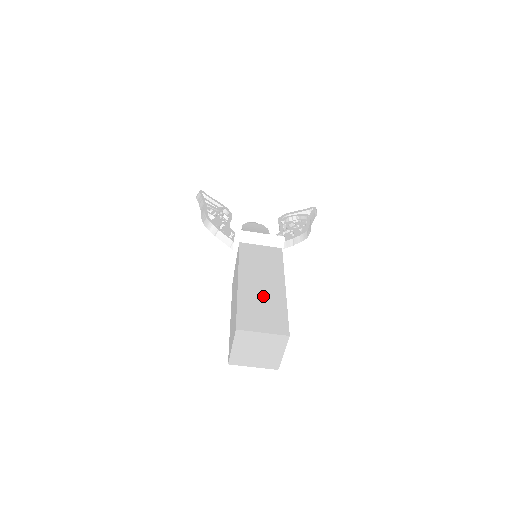
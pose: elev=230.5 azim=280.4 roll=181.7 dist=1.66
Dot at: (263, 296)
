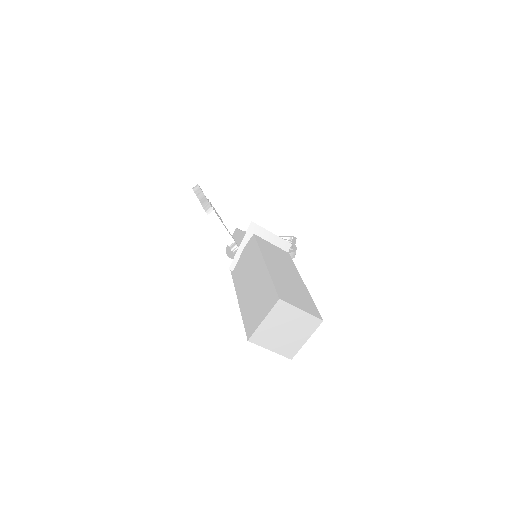
Dot at: (290, 282)
